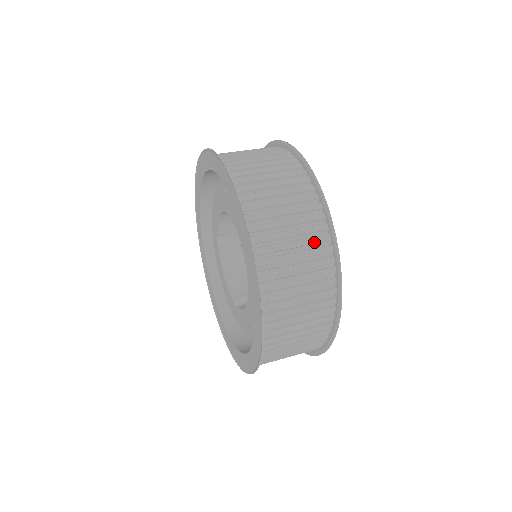
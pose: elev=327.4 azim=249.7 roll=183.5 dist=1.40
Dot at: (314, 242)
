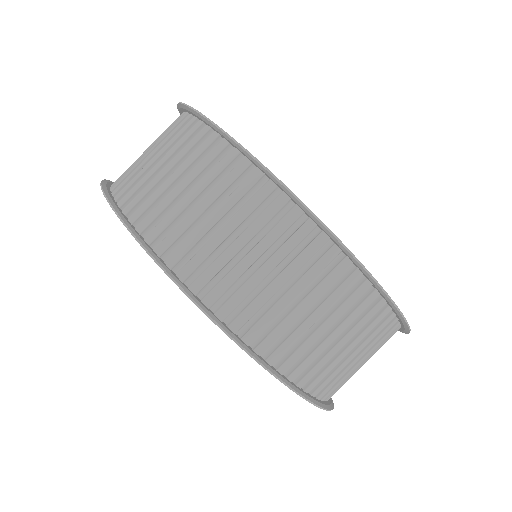
Dot at: occluded
